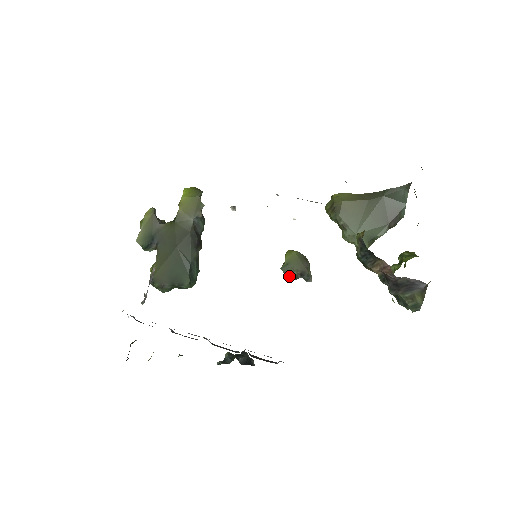
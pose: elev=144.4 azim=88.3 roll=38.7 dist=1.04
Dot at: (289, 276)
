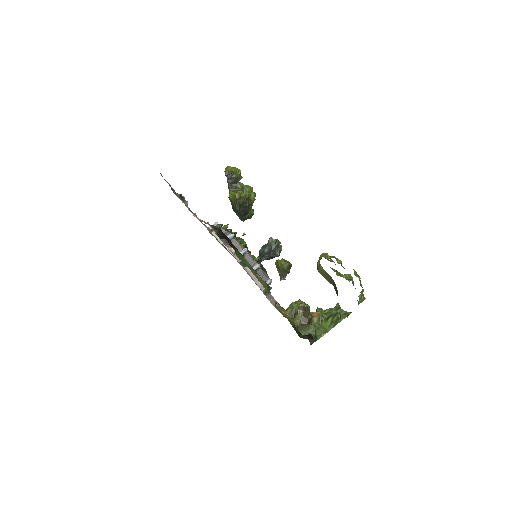
Dot at: occluded
